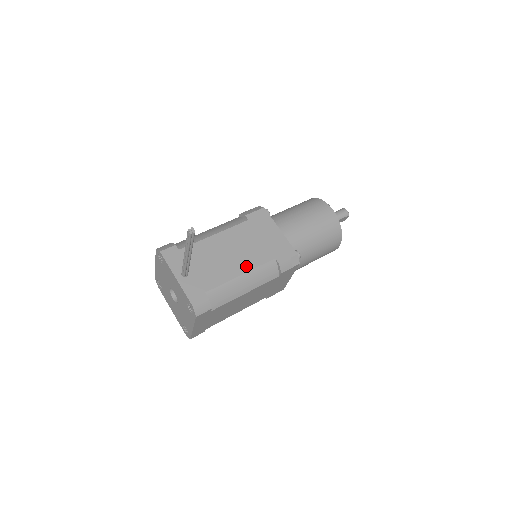
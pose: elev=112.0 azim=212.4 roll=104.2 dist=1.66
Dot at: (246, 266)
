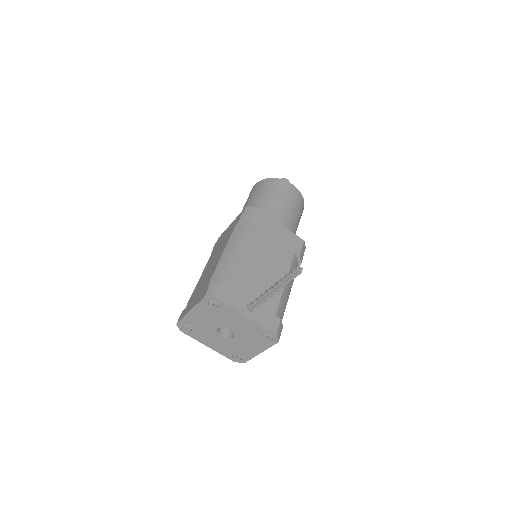
Dot at: (283, 273)
